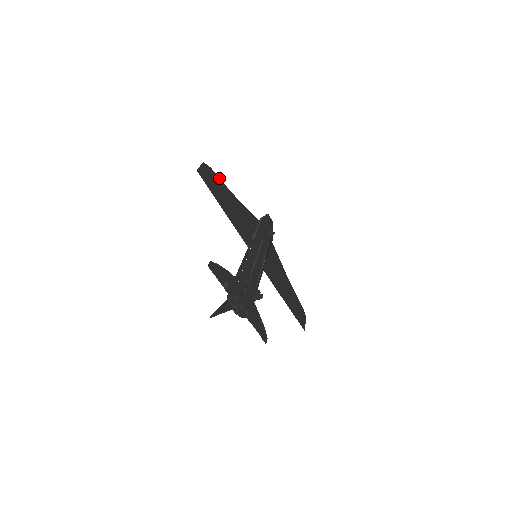
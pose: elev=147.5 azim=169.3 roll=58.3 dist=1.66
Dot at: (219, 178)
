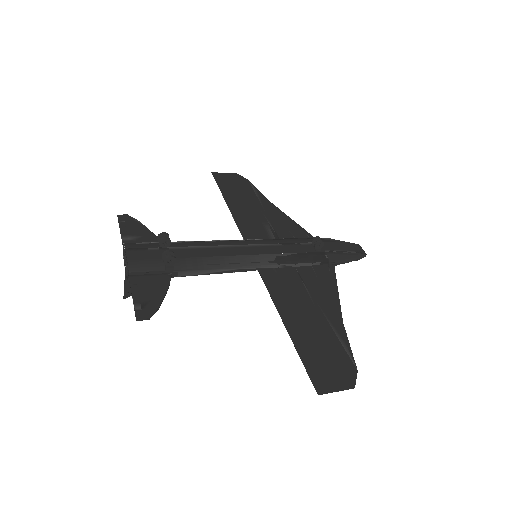
Dot at: (257, 189)
